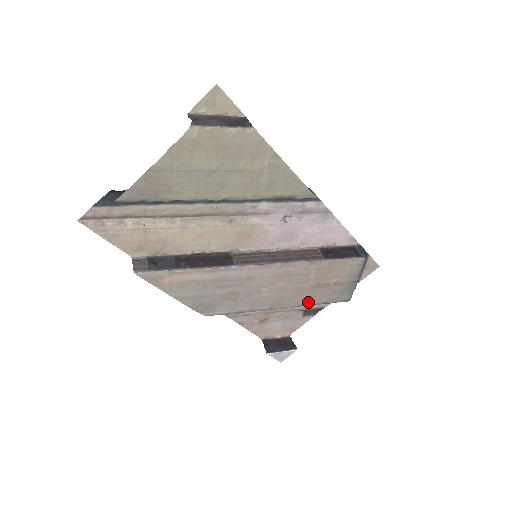
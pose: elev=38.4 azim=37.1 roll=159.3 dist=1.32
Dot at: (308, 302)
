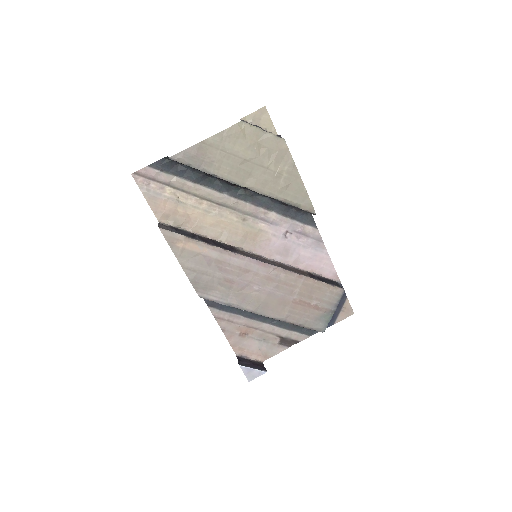
Dot at: (288, 318)
